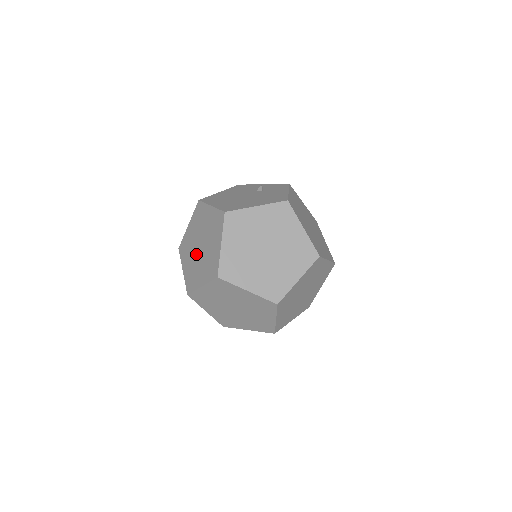
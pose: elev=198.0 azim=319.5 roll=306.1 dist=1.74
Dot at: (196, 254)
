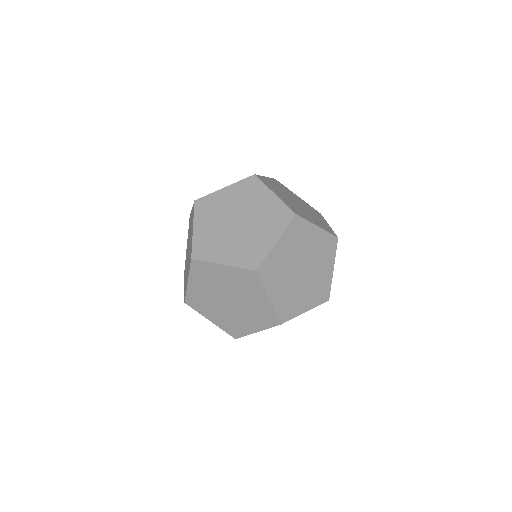
Dot at: (187, 260)
